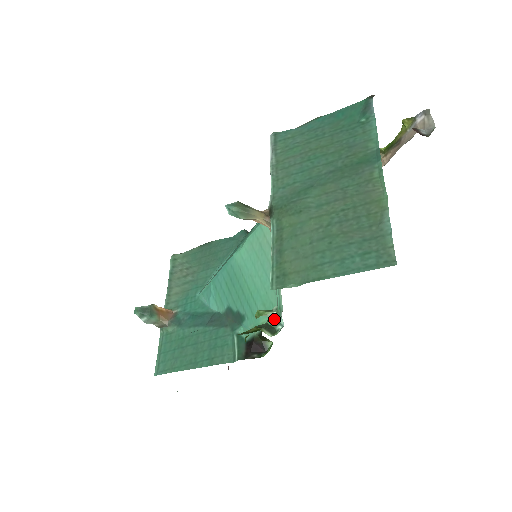
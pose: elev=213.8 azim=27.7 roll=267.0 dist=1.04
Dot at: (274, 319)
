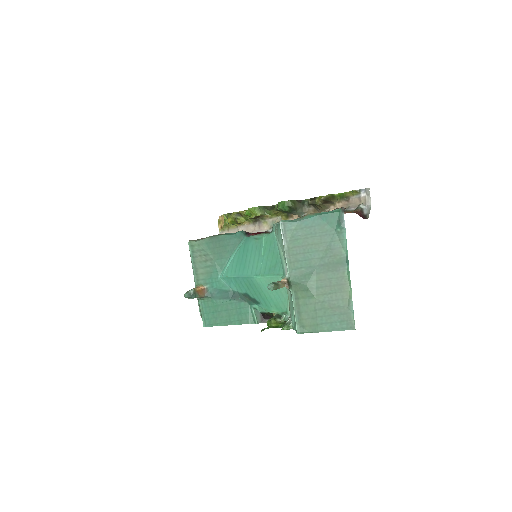
Dot at: (281, 313)
